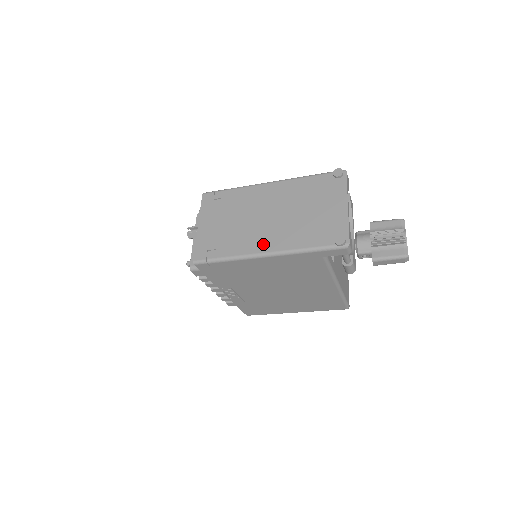
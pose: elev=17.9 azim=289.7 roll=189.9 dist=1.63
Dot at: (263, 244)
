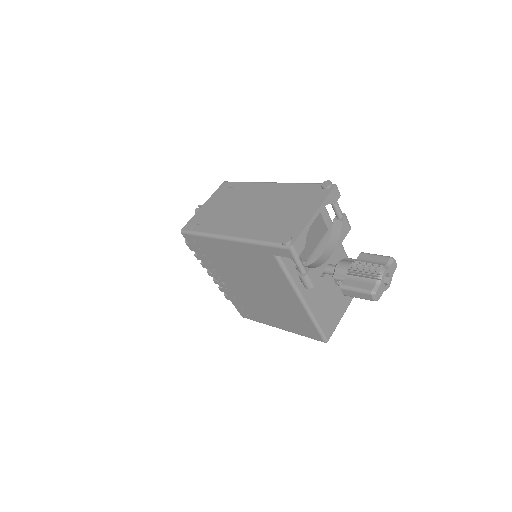
Dot at: (233, 229)
